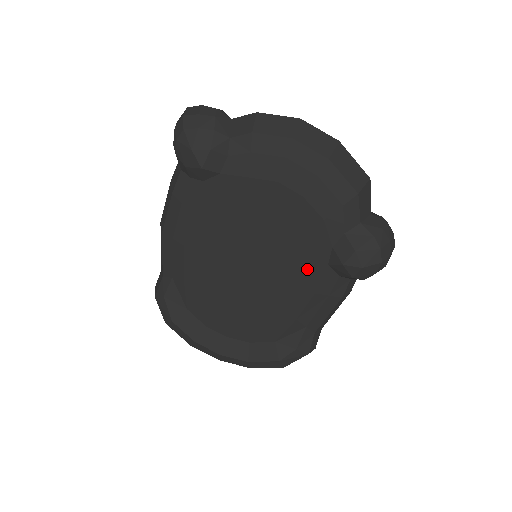
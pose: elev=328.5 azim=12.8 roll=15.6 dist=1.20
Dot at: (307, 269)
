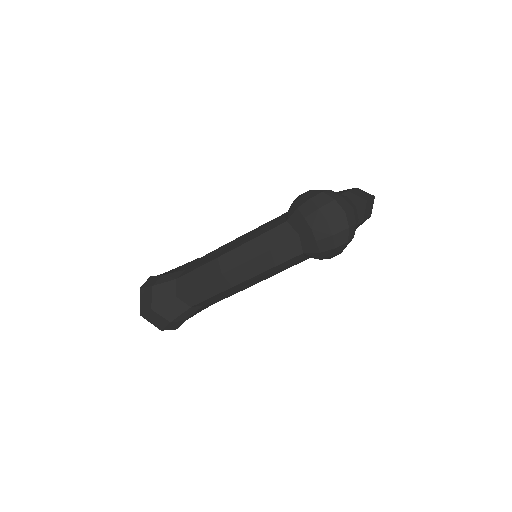
Dot at: occluded
